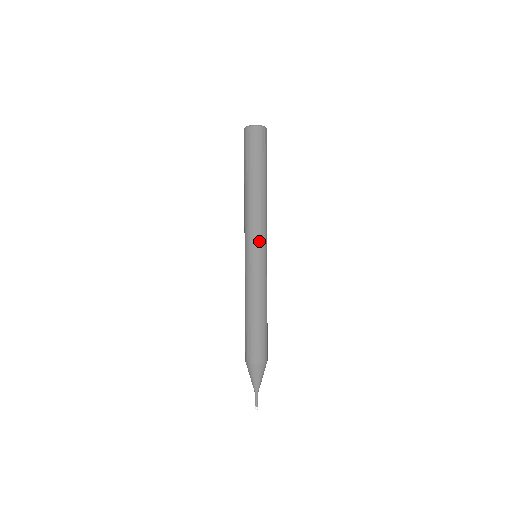
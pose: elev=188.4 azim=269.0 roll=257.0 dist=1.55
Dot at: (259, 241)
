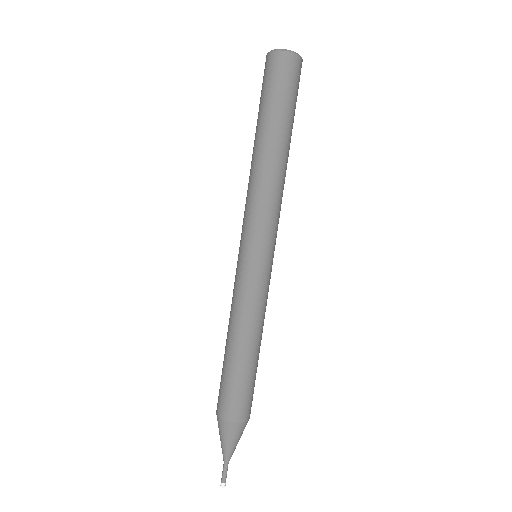
Dot at: (272, 234)
